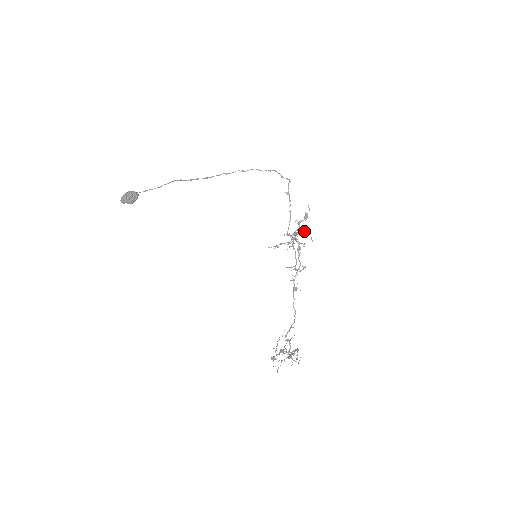
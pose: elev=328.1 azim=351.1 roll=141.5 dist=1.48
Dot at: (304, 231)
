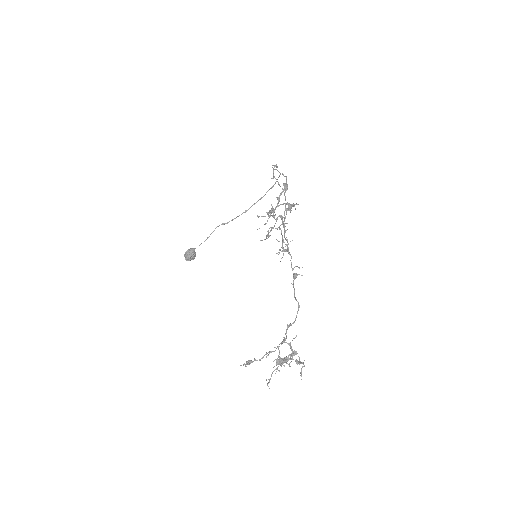
Dot at: (287, 204)
